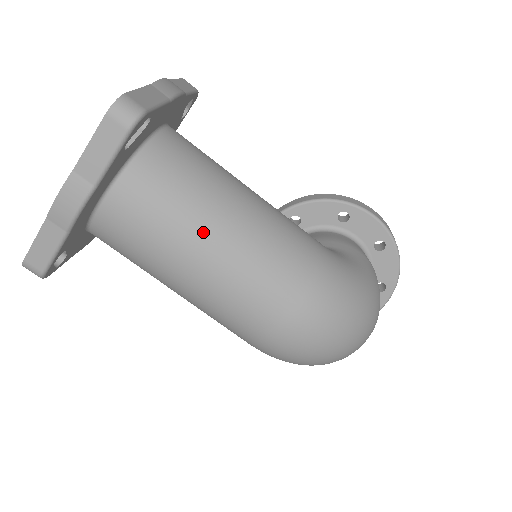
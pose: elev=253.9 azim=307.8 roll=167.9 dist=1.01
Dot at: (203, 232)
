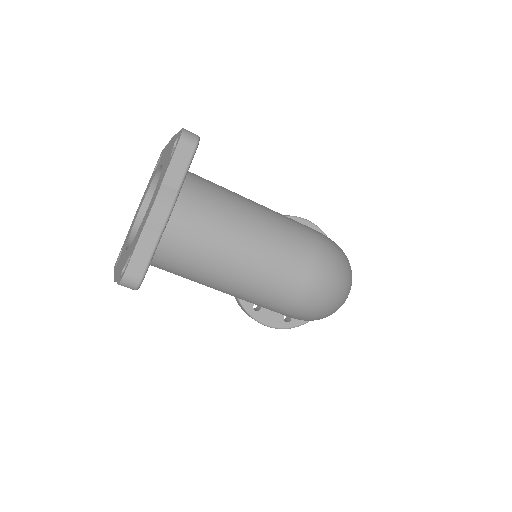
Dot at: (242, 219)
